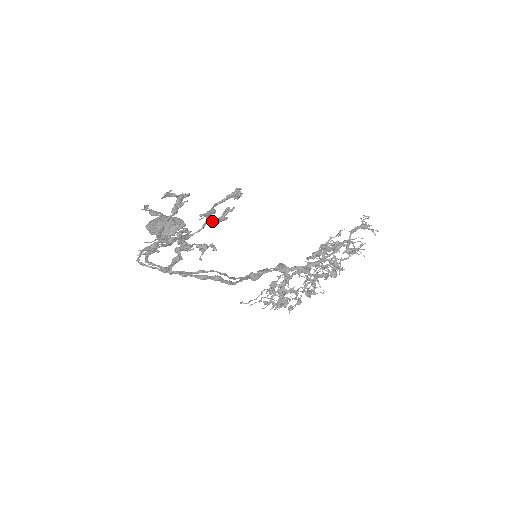
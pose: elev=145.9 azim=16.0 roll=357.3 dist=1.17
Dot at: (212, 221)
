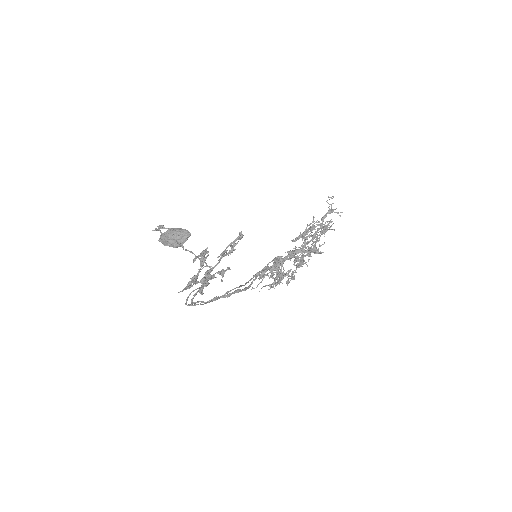
Dot at: occluded
